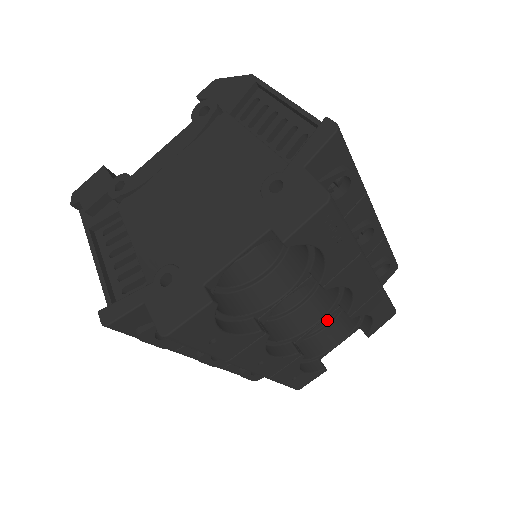
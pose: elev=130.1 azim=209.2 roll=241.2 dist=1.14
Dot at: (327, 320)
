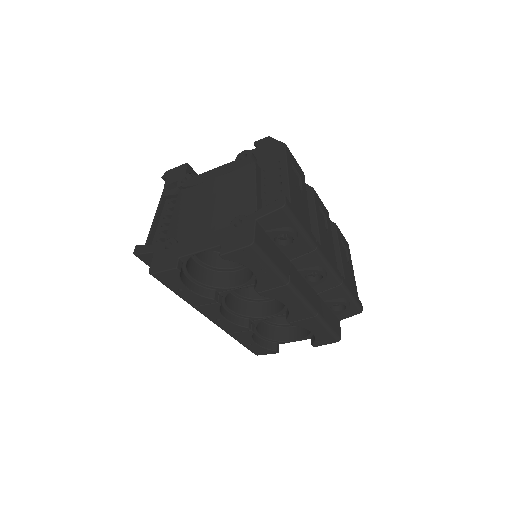
Dot at: occluded
